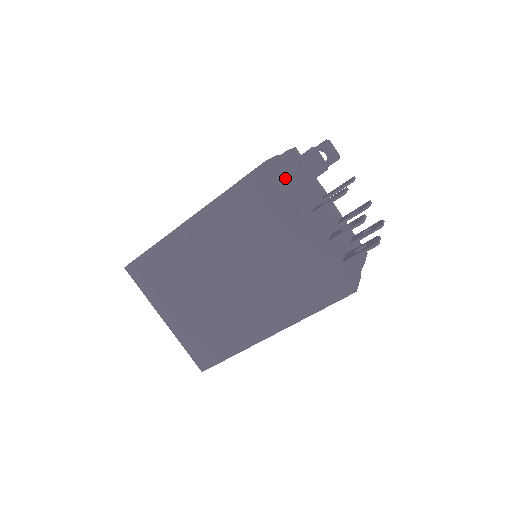
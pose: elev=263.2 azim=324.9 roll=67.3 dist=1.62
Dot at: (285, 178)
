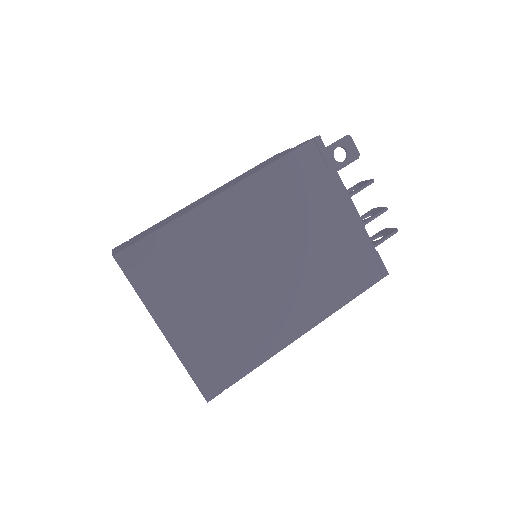
Dot at: occluded
